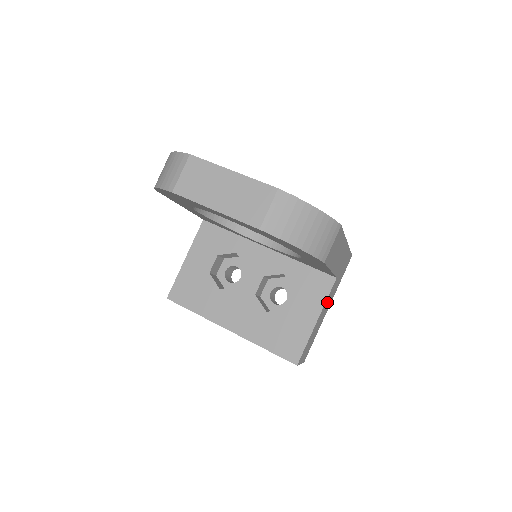
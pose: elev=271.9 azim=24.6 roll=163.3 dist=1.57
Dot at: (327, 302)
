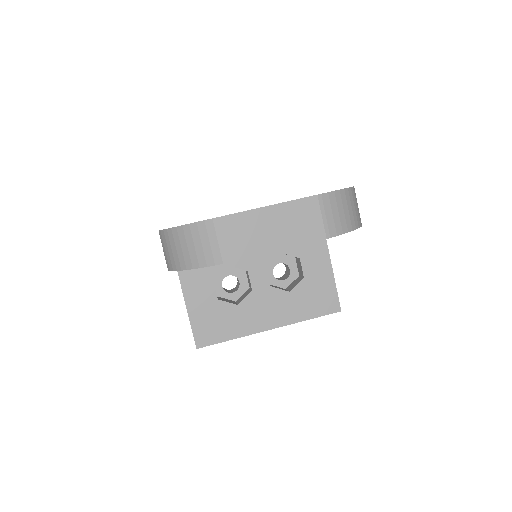
Dot at: occluded
